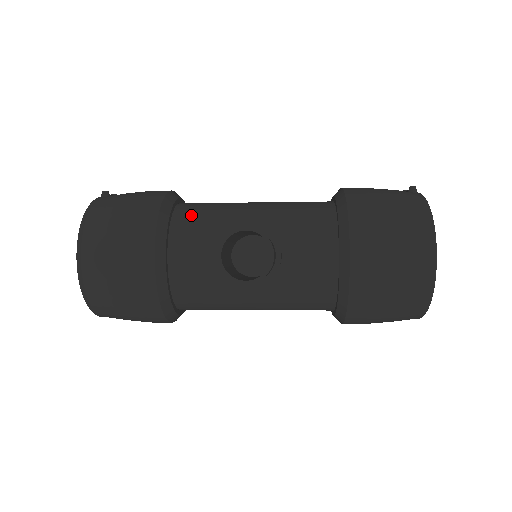
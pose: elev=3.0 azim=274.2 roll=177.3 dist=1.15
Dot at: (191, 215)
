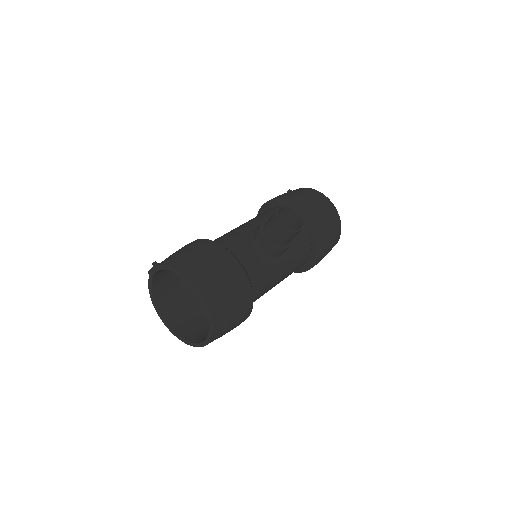
Dot at: (223, 240)
